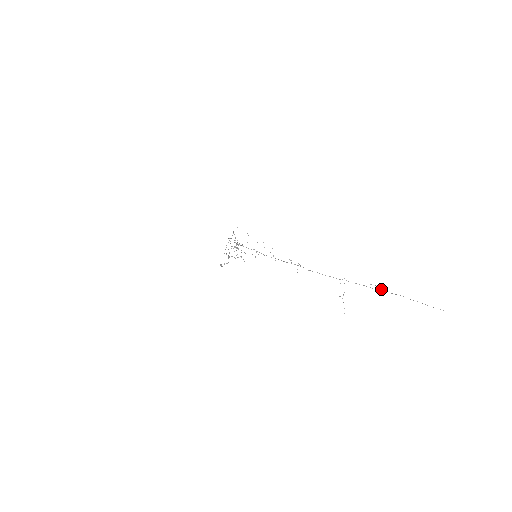
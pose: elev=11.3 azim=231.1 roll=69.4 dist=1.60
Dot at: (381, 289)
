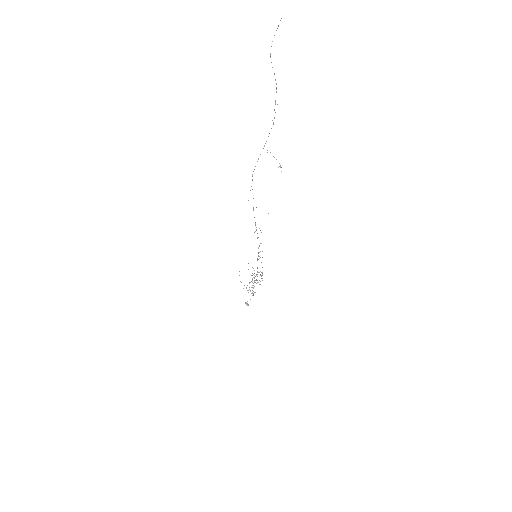
Dot at: (275, 103)
